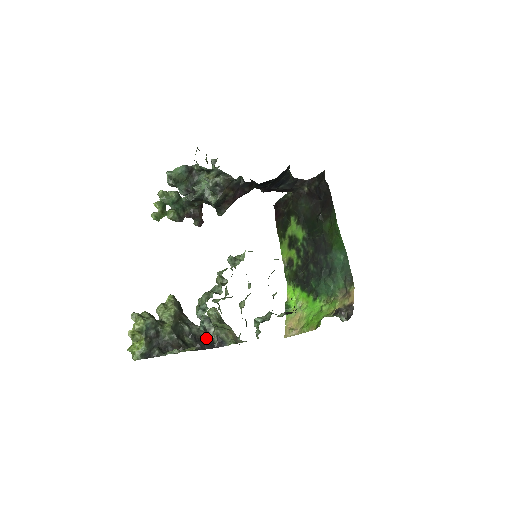
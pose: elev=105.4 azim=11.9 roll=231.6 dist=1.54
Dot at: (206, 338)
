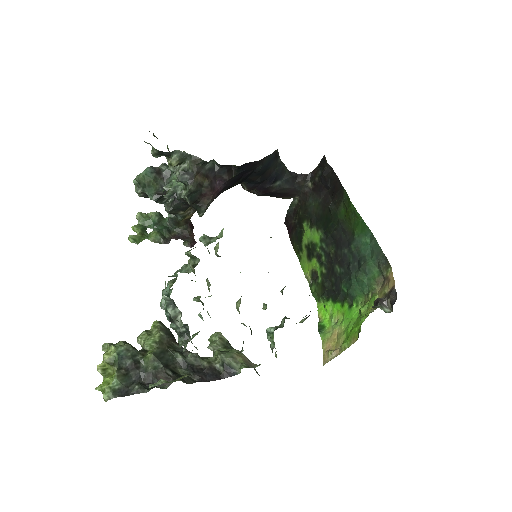
Dot at: (181, 339)
